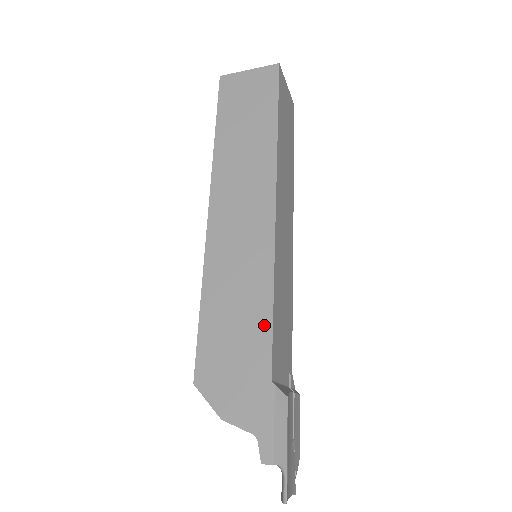
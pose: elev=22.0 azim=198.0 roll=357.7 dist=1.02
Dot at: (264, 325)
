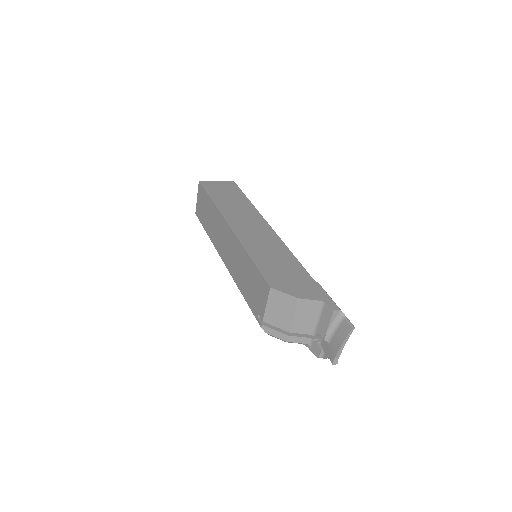
Dot at: (295, 263)
